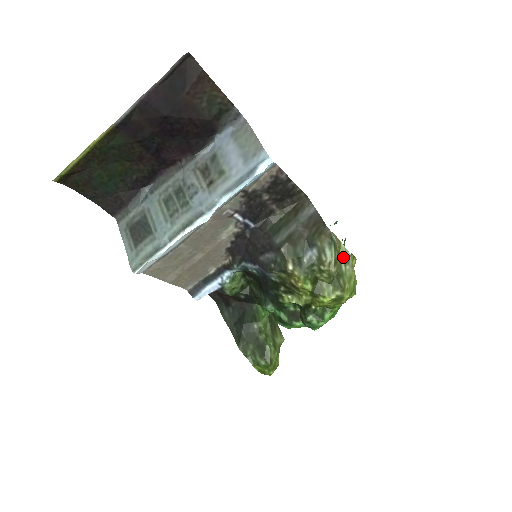
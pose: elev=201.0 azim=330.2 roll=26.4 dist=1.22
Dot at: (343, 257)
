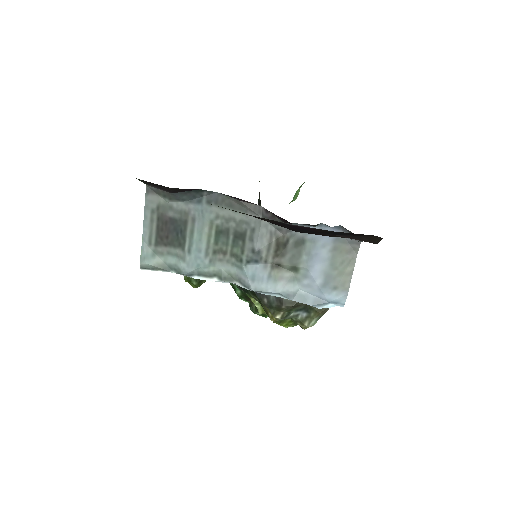
Dot at: occluded
